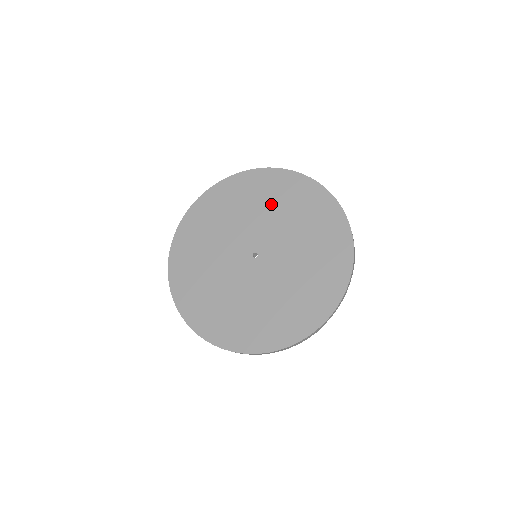
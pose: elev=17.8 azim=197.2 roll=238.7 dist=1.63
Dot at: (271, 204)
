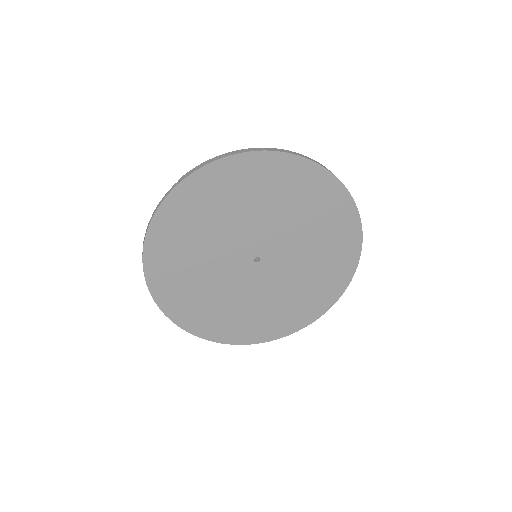
Dot at: (314, 229)
